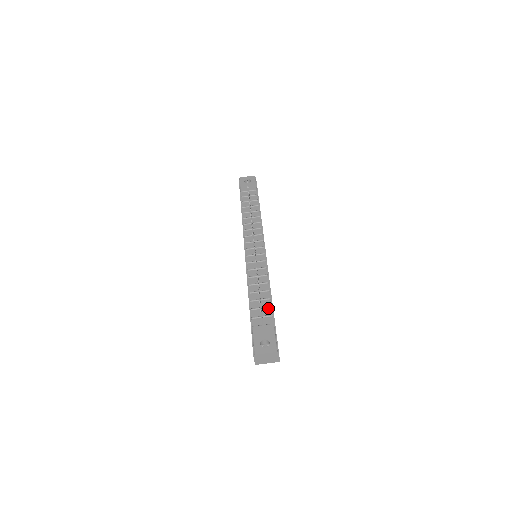
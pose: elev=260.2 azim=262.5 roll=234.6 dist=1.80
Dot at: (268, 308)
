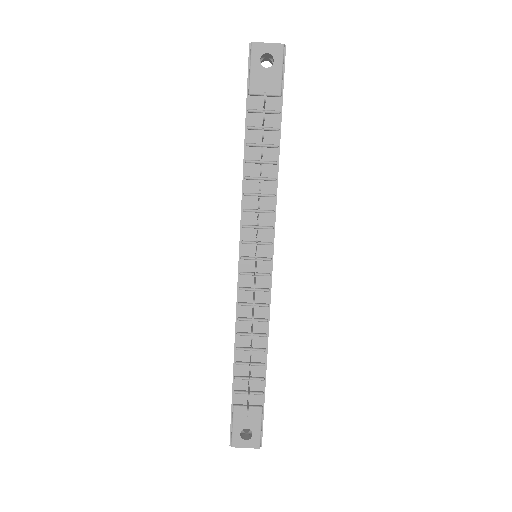
Dot at: (259, 380)
